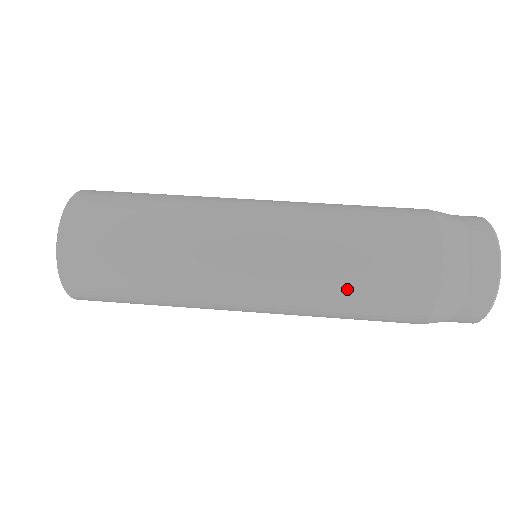
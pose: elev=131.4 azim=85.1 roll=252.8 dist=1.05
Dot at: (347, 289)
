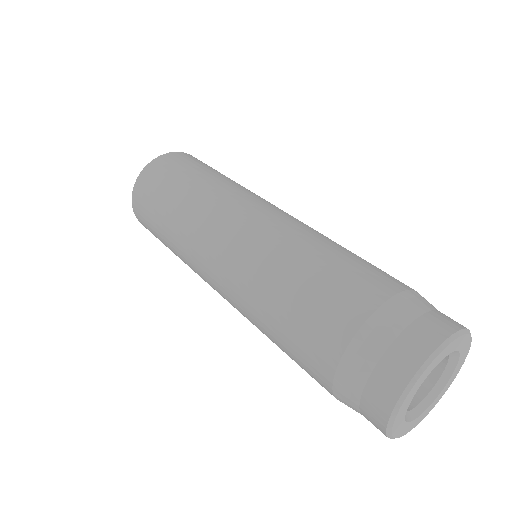
Dot at: (275, 297)
